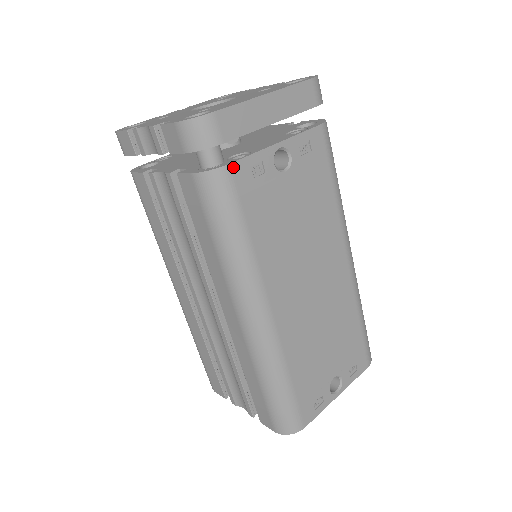
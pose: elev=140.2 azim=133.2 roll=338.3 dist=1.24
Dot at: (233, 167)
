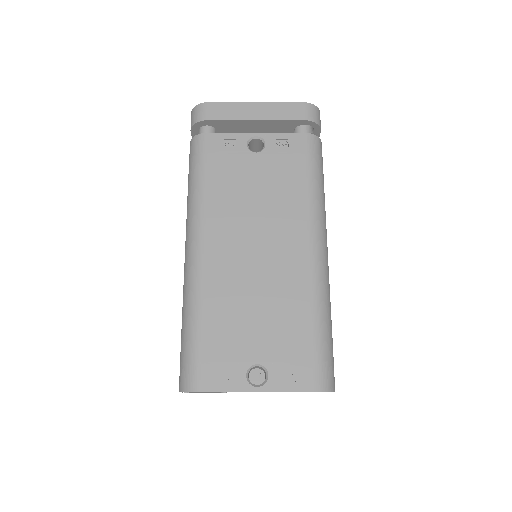
Dot at: (210, 135)
